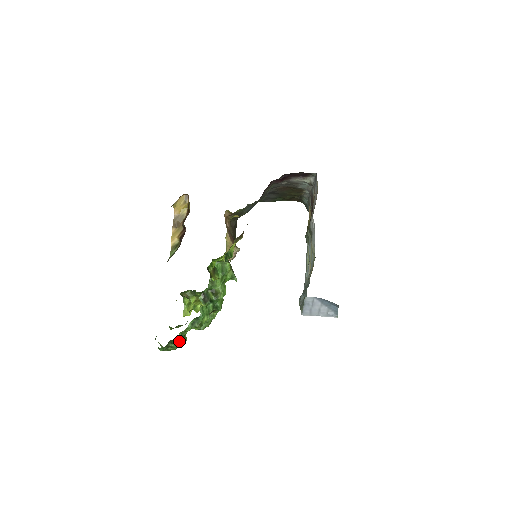
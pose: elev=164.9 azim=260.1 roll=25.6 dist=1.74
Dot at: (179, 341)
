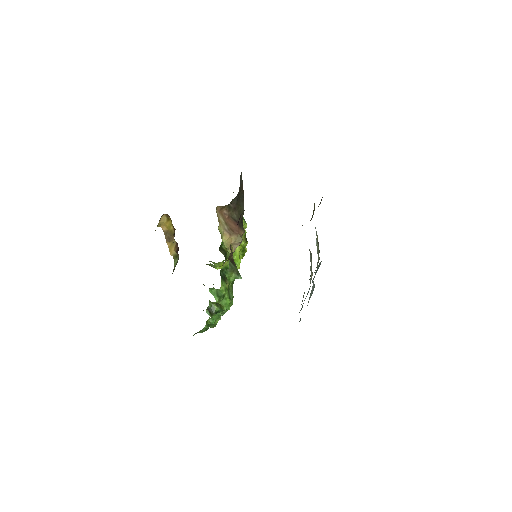
Dot at: (203, 330)
